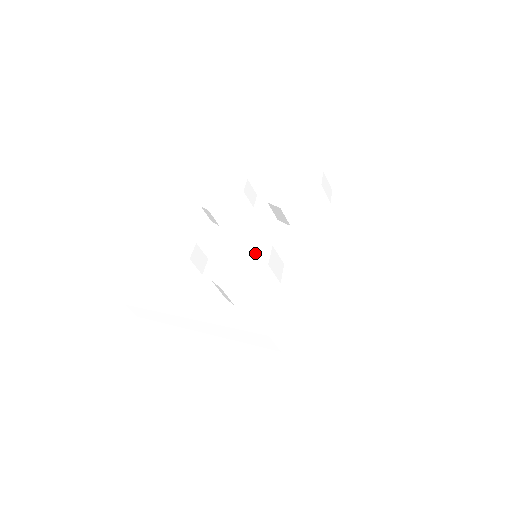
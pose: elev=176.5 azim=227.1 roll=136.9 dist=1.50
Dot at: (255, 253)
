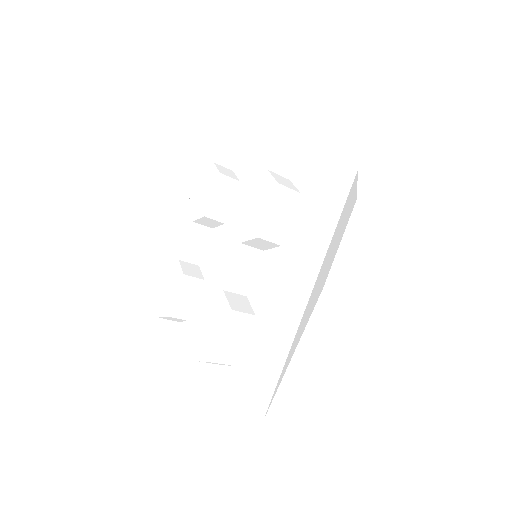
Dot at: (219, 316)
